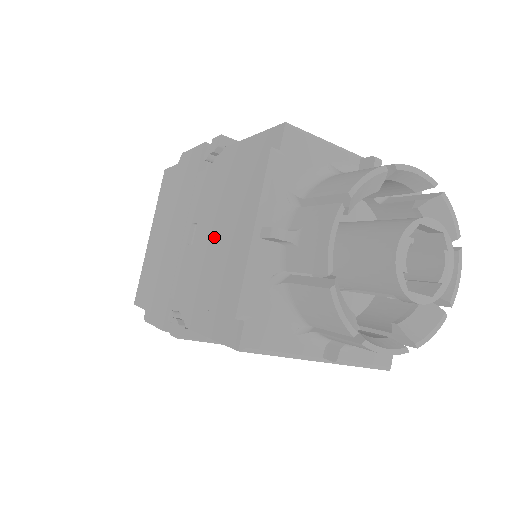
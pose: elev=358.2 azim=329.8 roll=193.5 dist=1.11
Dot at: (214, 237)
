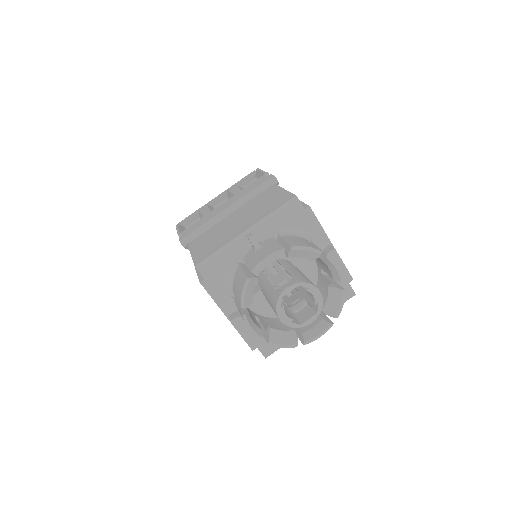
Dot at: occluded
